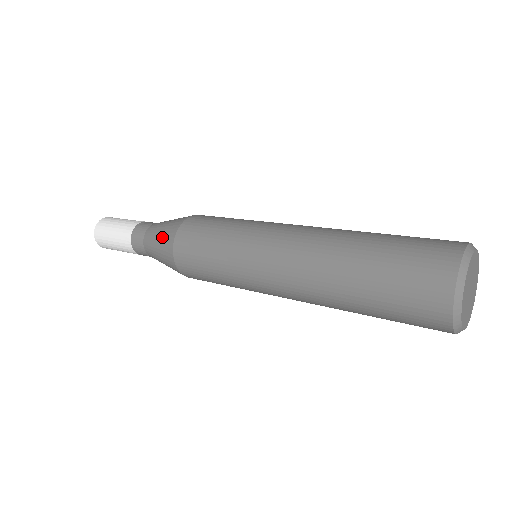
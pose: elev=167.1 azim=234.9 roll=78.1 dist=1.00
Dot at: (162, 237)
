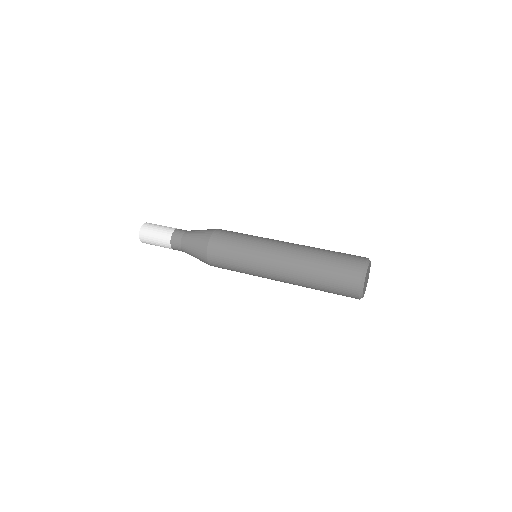
Dot at: (197, 257)
